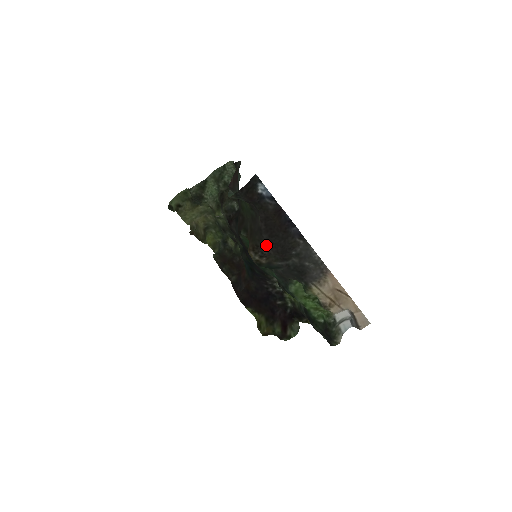
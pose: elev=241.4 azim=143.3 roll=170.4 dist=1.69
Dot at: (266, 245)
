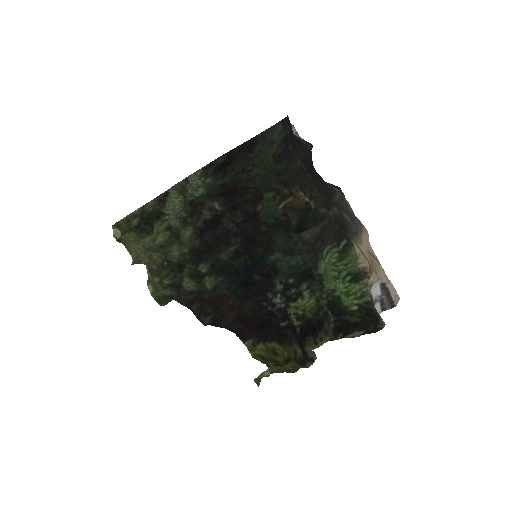
Dot at: (312, 185)
